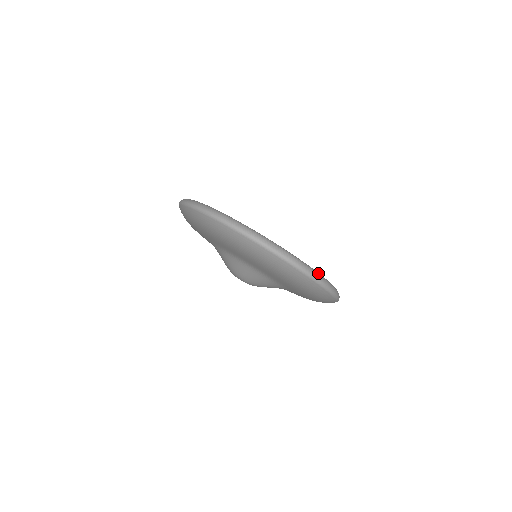
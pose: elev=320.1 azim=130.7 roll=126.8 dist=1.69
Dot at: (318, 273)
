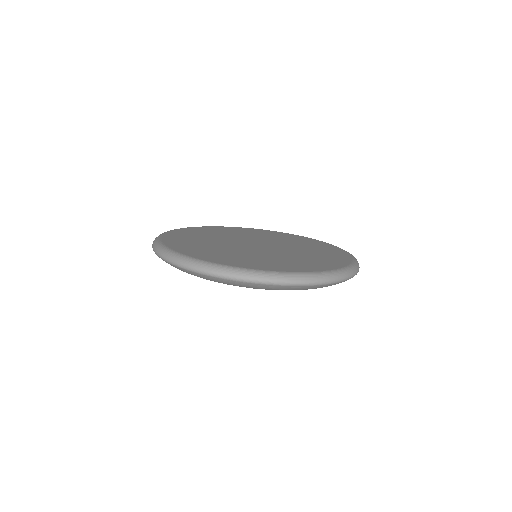
Dot at: (353, 266)
